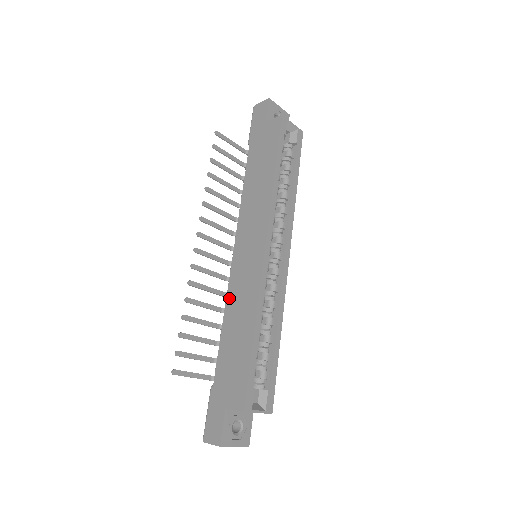
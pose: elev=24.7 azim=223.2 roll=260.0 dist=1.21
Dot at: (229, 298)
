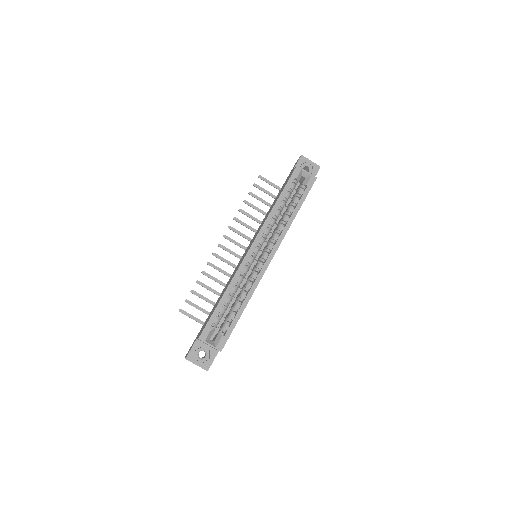
Dot at: occluded
